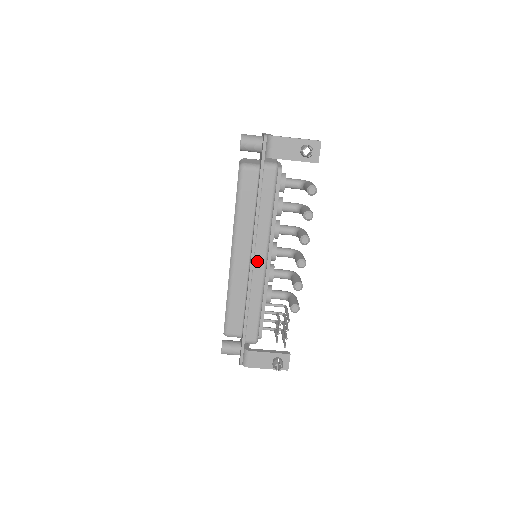
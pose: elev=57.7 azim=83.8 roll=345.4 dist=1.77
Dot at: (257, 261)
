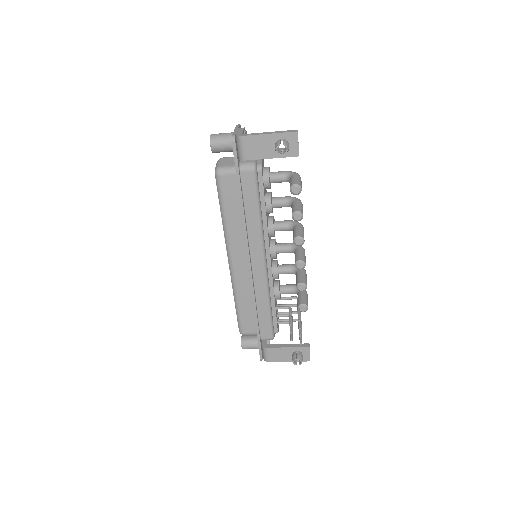
Dot at: (255, 265)
